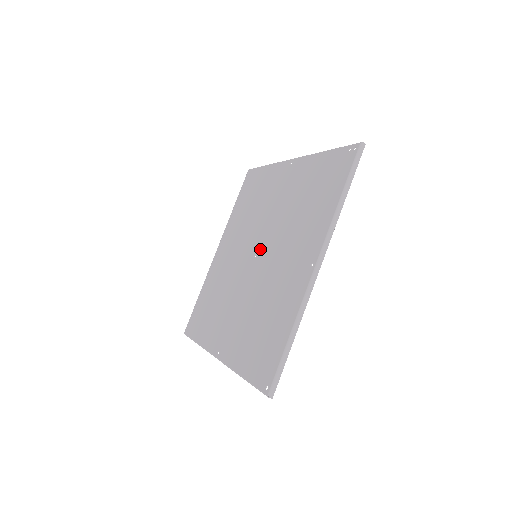
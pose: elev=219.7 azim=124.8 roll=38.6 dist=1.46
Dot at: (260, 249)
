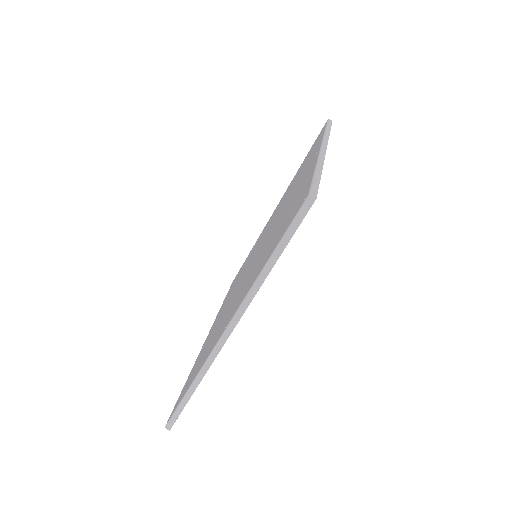
Dot at: (259, 247)
